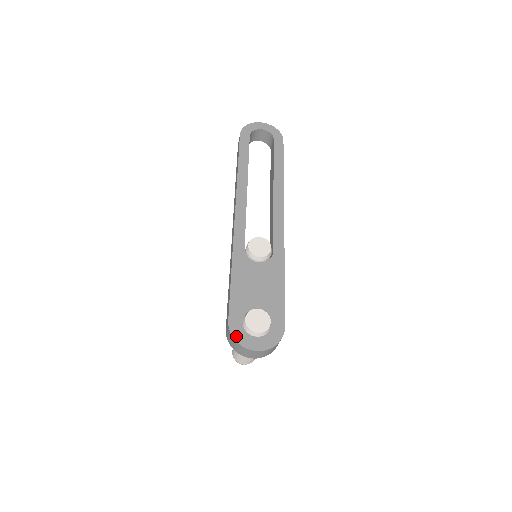
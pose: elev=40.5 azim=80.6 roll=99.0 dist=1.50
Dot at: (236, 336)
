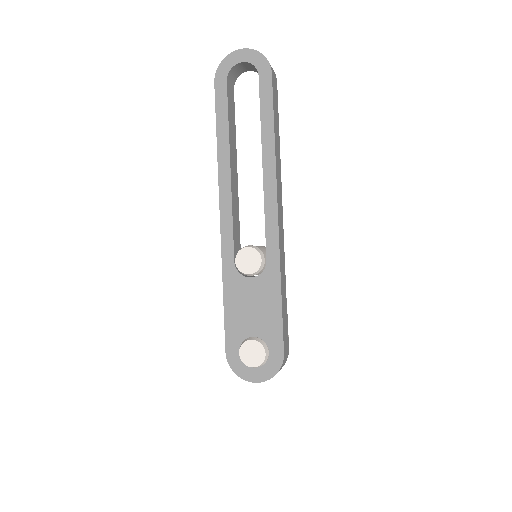
Dot at: (234, 368)
